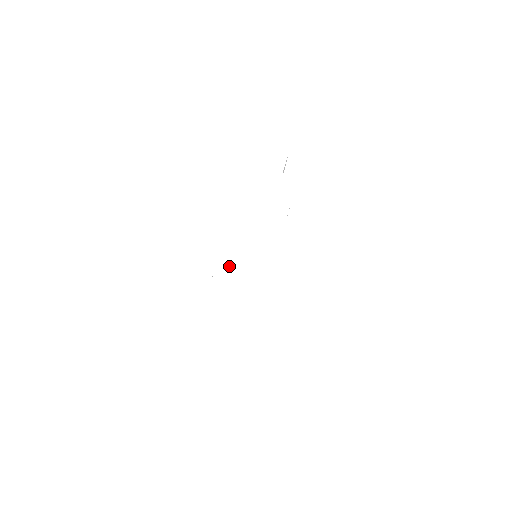
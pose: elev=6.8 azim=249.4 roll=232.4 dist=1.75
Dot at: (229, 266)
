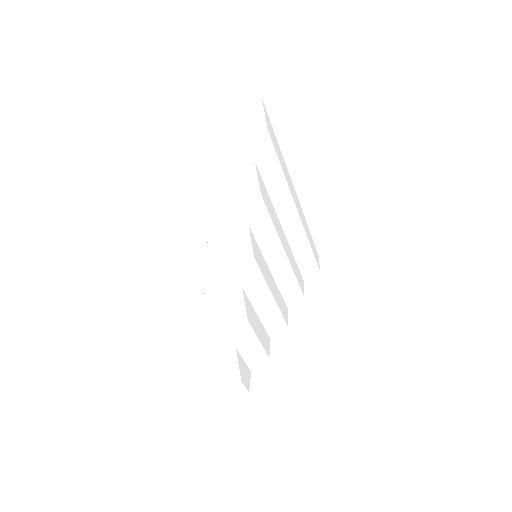
Dot at: occluded
